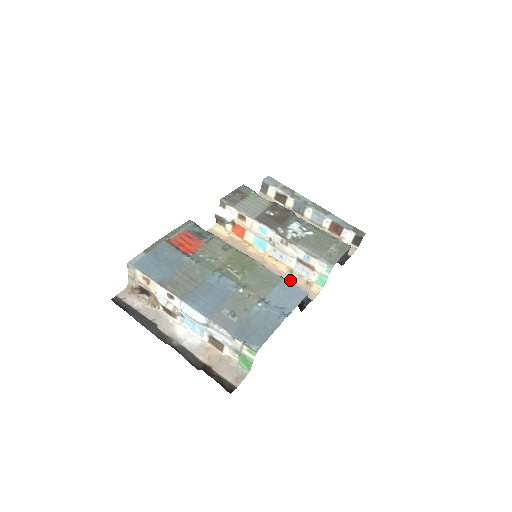
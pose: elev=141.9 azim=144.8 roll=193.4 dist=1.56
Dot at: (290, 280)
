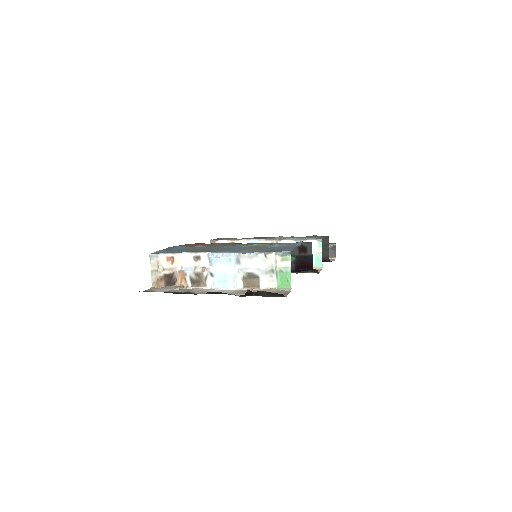
Dot at: occluded
